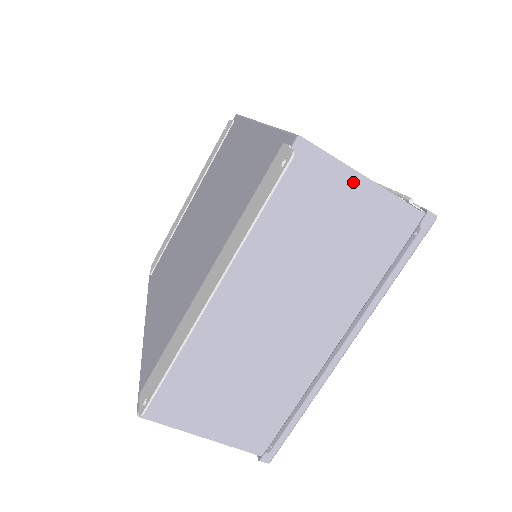
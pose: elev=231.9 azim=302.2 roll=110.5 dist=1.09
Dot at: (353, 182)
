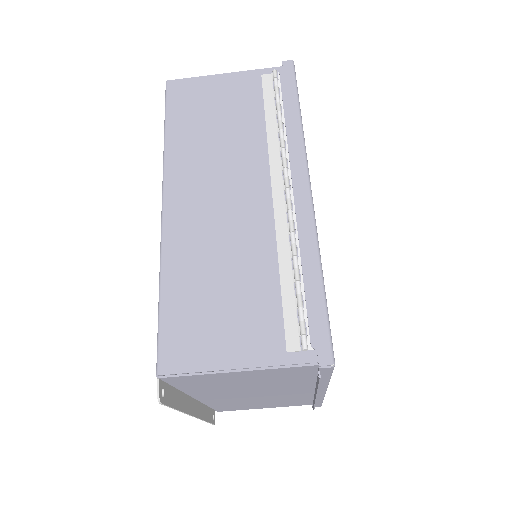
Dot at: (229, 374)
